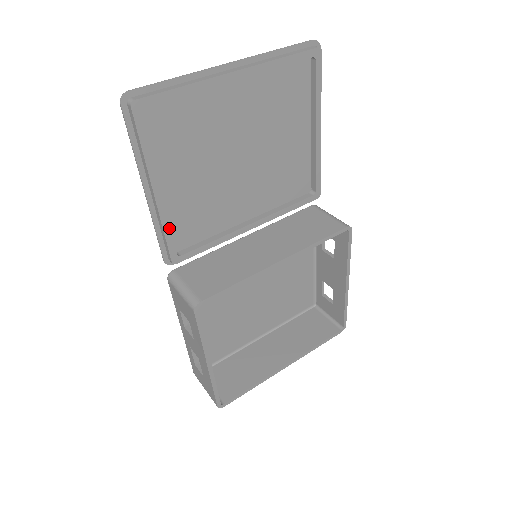
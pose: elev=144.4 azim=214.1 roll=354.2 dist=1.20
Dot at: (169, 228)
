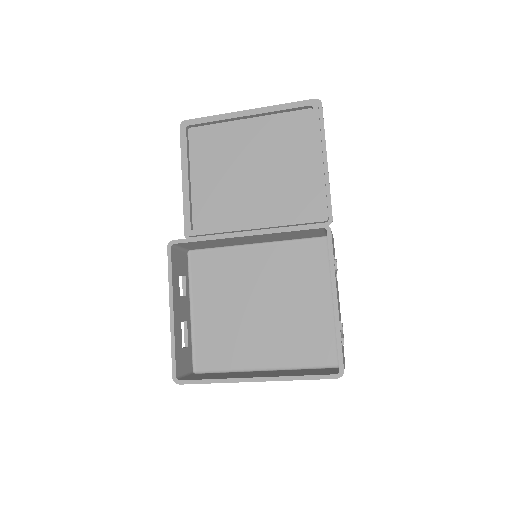
Dot at: (189, 205)
